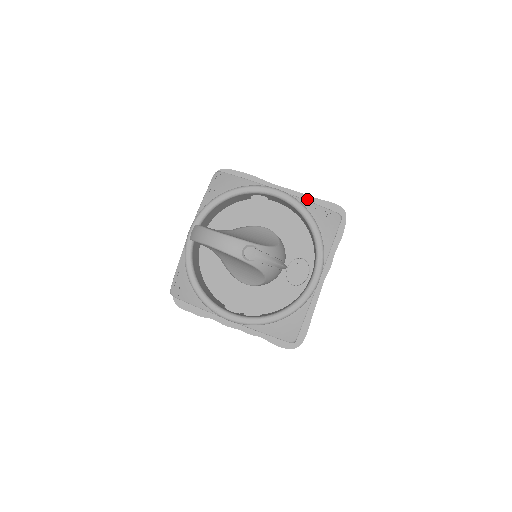
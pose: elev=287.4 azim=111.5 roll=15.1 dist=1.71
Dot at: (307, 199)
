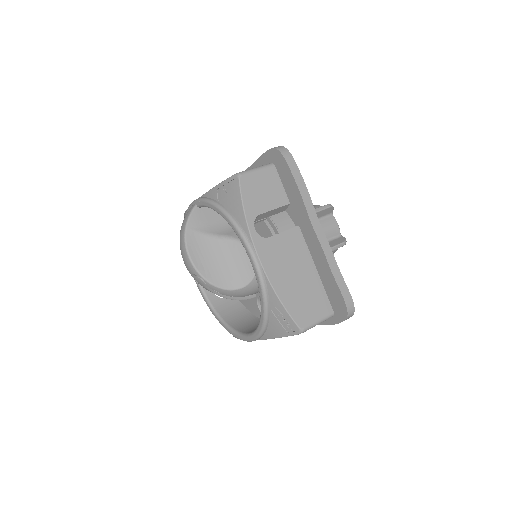
Dot at: (326, 267)
